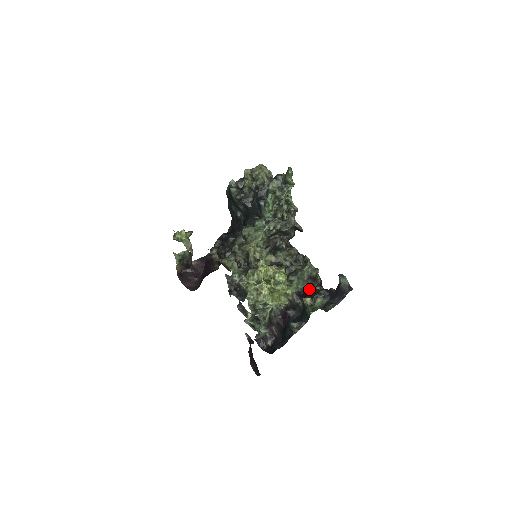
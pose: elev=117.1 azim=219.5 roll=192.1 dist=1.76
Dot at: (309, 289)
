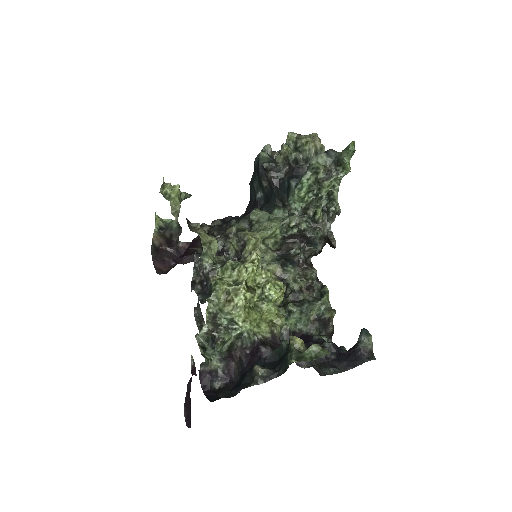
Dot at: (311, 335)
